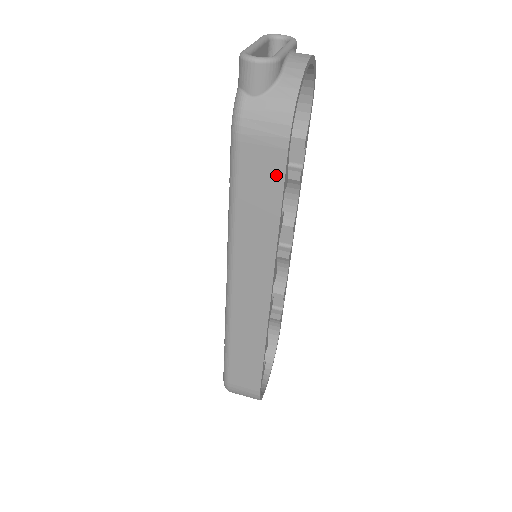
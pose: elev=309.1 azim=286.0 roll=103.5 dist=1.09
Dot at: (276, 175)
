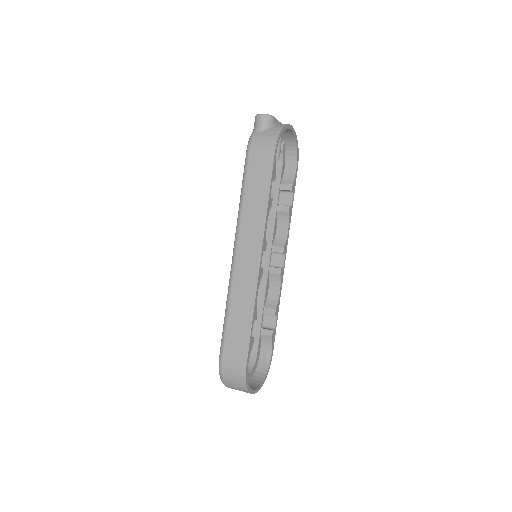
Dot at: (268, 168)
